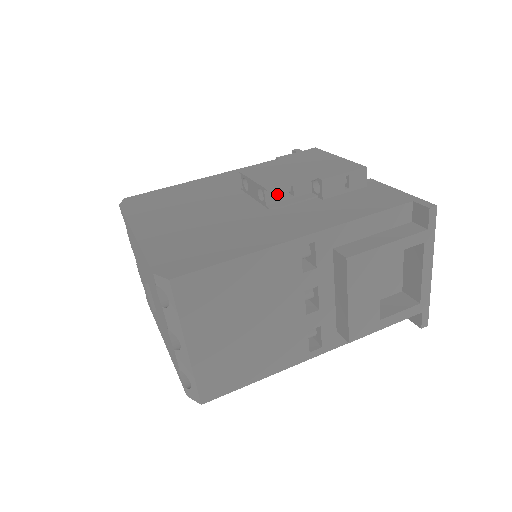
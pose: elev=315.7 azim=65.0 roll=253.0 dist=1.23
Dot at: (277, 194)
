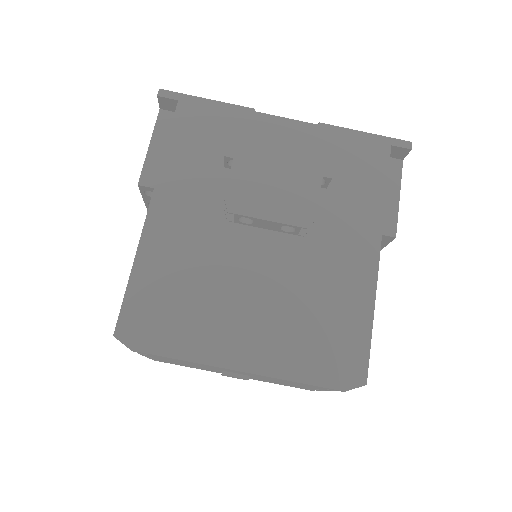
Dot at: occluded
